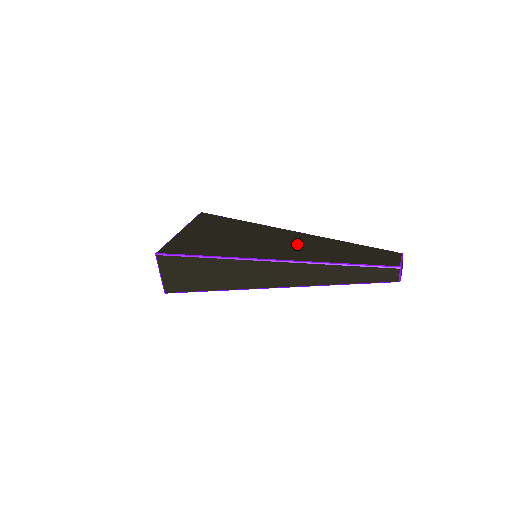
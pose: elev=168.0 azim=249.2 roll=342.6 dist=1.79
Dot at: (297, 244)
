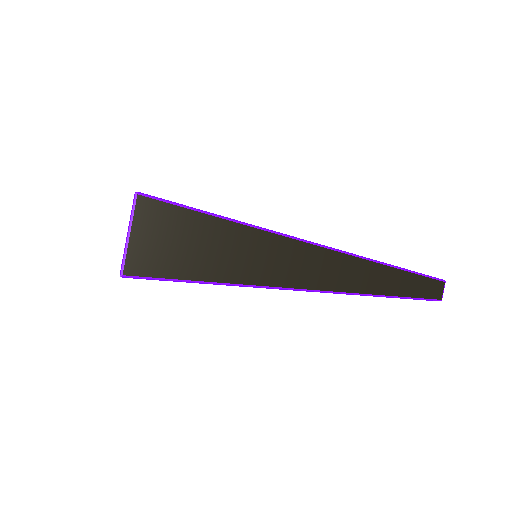
Dot at: occluded
